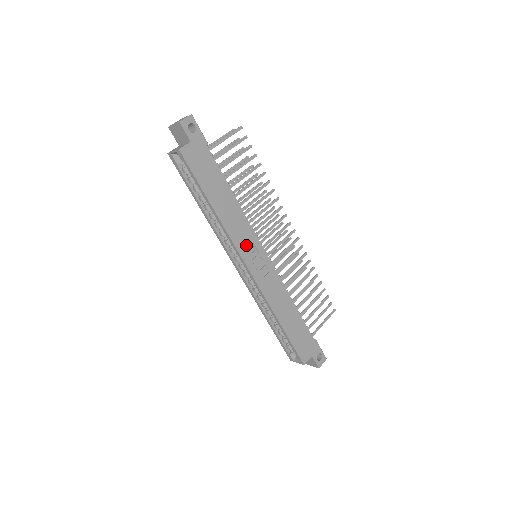
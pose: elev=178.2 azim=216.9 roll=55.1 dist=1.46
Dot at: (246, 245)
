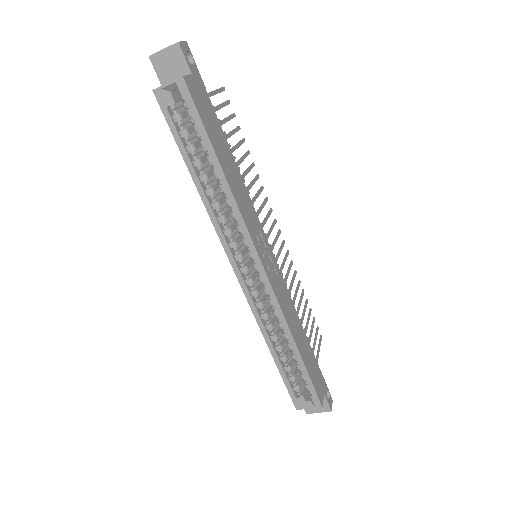
Dot at: (255, 233)
